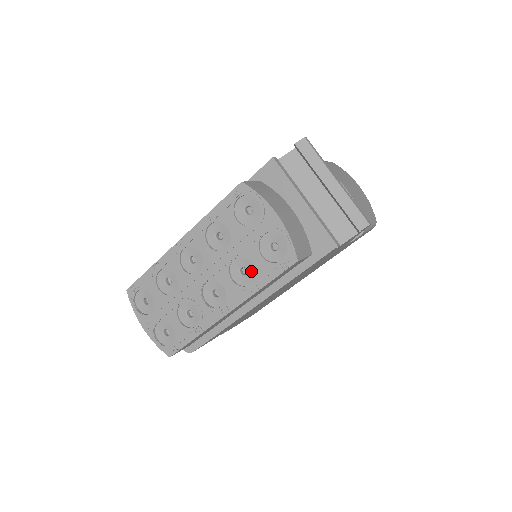
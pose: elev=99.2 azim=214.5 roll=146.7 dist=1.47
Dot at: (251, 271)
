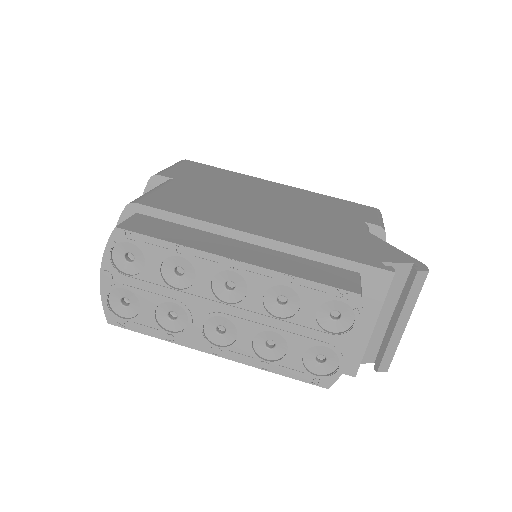
Dot at: (278, 352)
